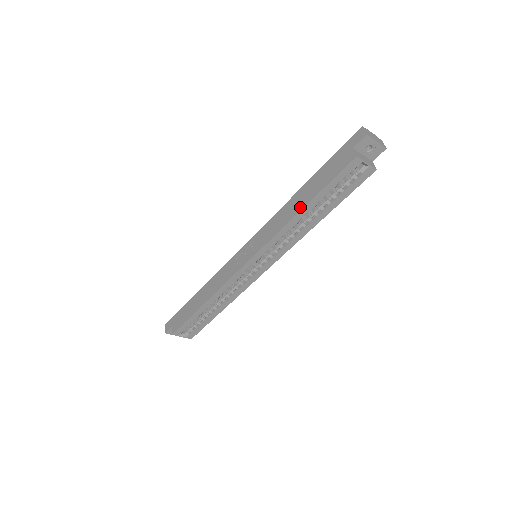
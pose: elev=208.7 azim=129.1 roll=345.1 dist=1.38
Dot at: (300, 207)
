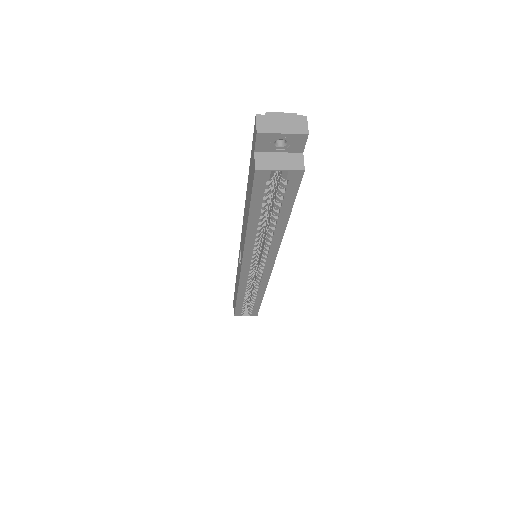
Dot at: (246, 223)
